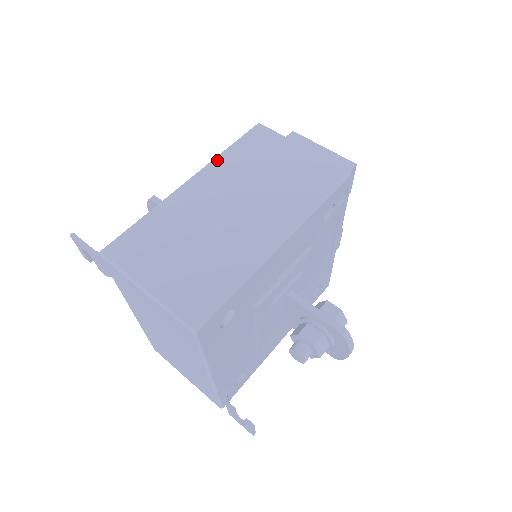
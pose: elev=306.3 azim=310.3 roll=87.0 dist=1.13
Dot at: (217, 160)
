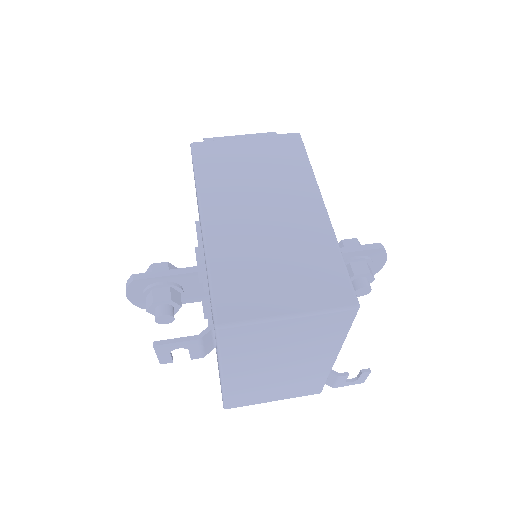
Dot at: (202, 189)
